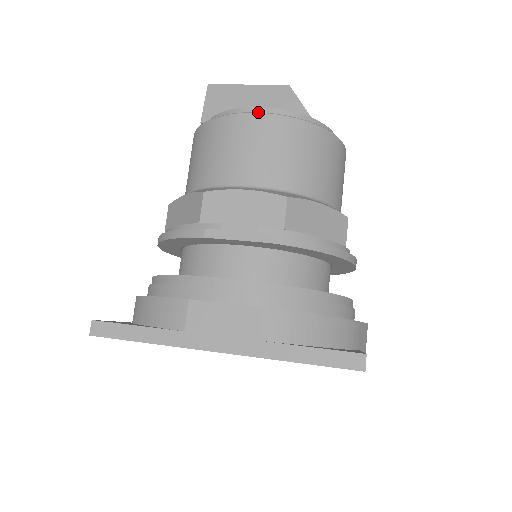
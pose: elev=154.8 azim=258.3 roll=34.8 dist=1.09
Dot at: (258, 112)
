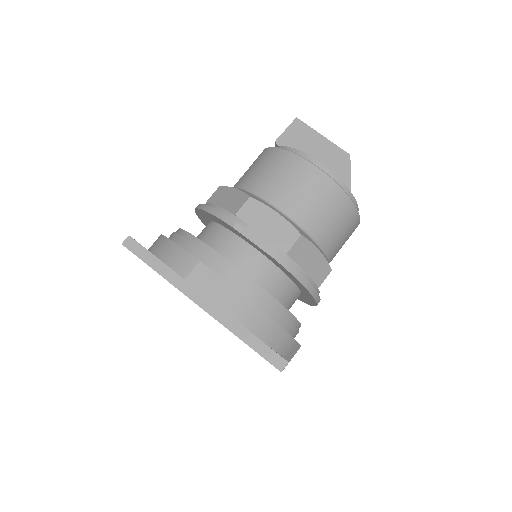
Dot at: (317, 166)
